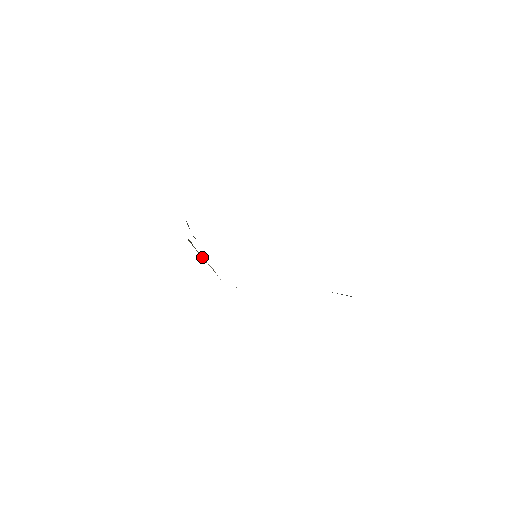
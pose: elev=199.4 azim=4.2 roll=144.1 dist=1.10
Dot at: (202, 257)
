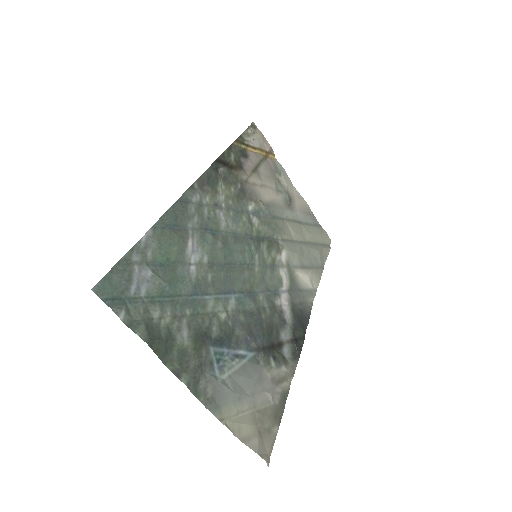
Dot at: (255, 145)
